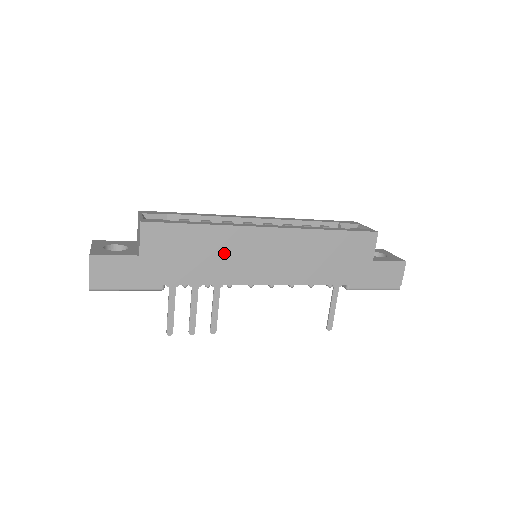
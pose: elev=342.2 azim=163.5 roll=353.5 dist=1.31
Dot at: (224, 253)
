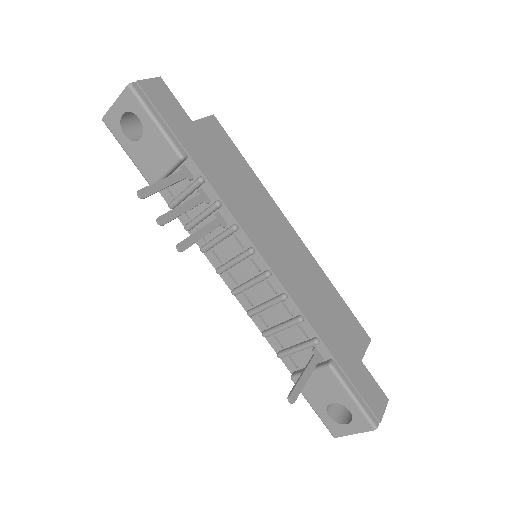
Dot at: (252, 201)
